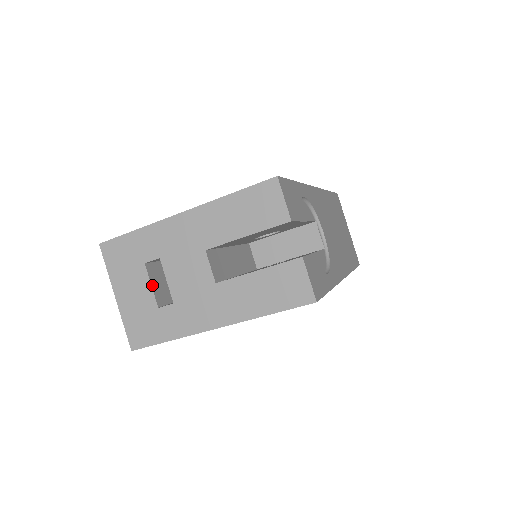
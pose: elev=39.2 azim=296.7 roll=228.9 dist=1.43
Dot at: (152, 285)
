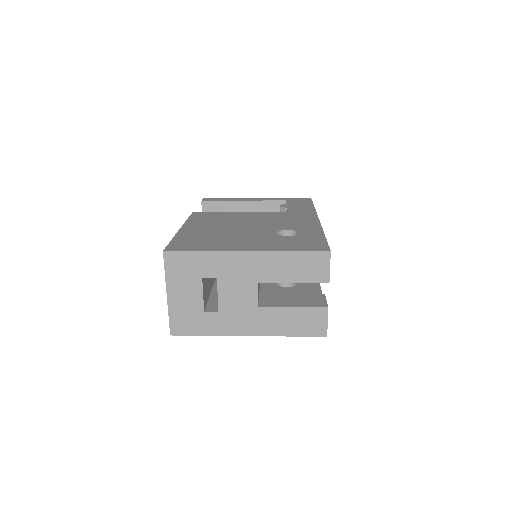
Dot at: (203, 294)
